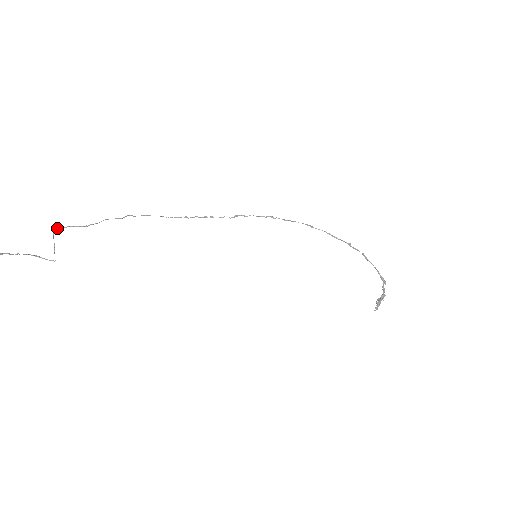
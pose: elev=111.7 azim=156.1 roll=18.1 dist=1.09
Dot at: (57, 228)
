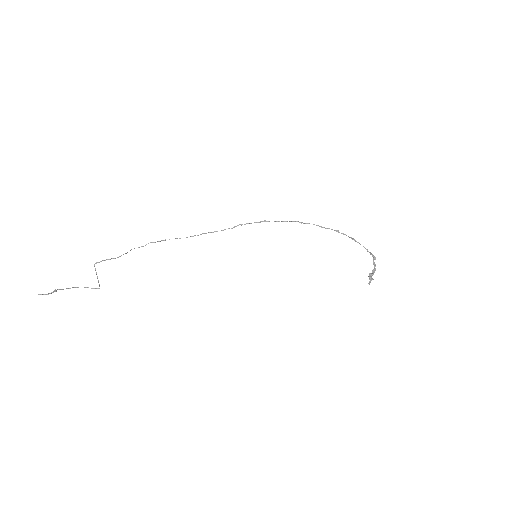
Dot at: occluded
